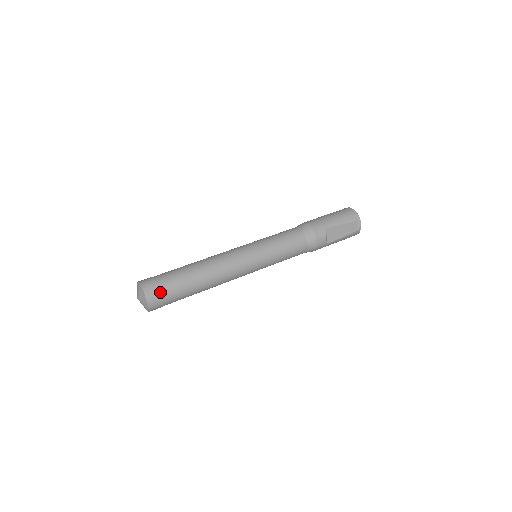
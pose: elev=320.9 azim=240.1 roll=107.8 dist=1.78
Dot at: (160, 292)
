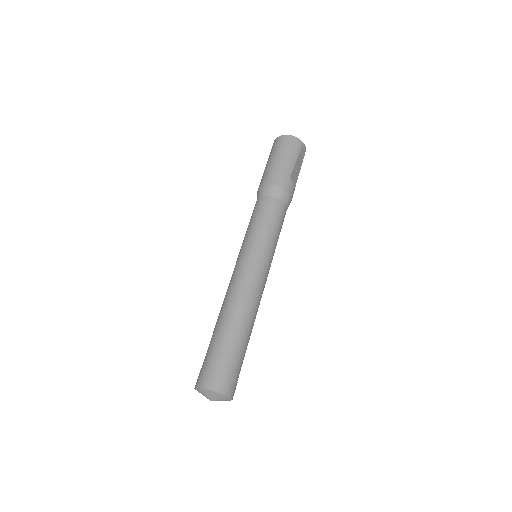
Dot at: (232, 378)
